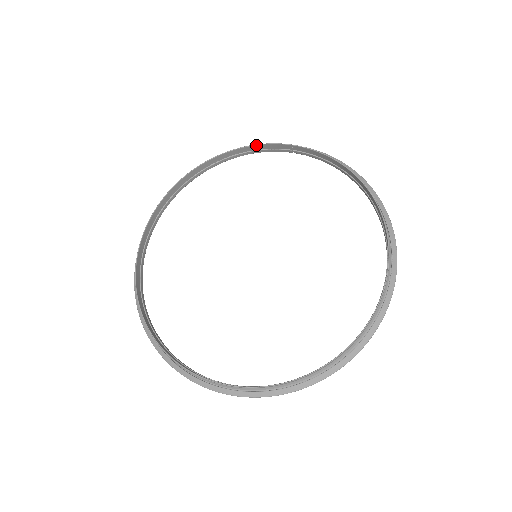
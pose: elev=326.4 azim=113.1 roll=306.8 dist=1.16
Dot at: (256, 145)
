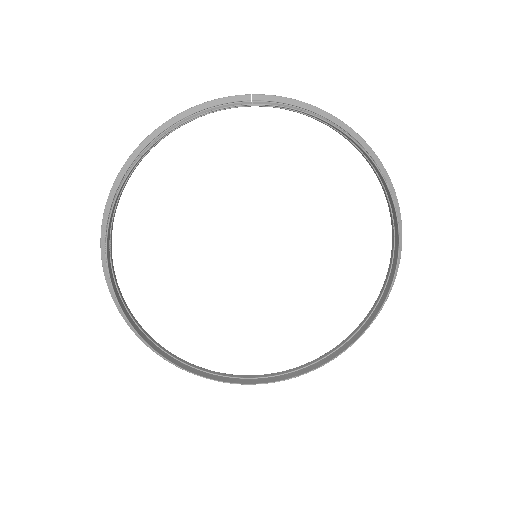
Dot at: (203, 114)
